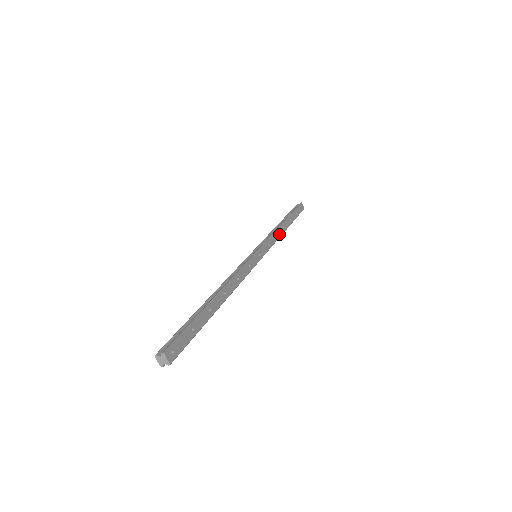
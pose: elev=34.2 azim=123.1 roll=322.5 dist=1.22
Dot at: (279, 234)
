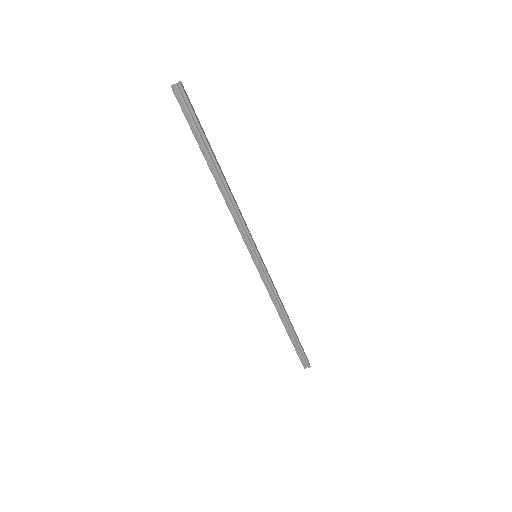
Dot at: (281, 301)
